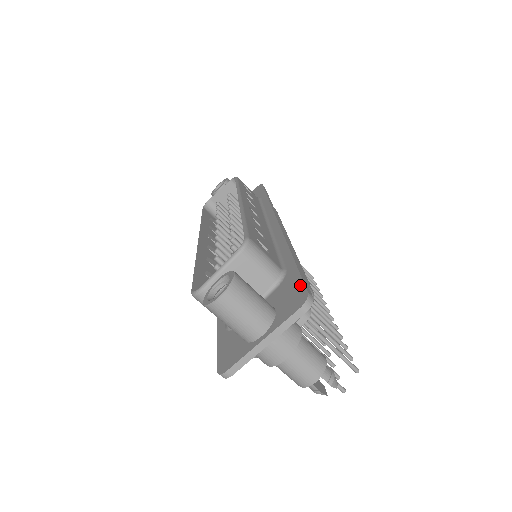
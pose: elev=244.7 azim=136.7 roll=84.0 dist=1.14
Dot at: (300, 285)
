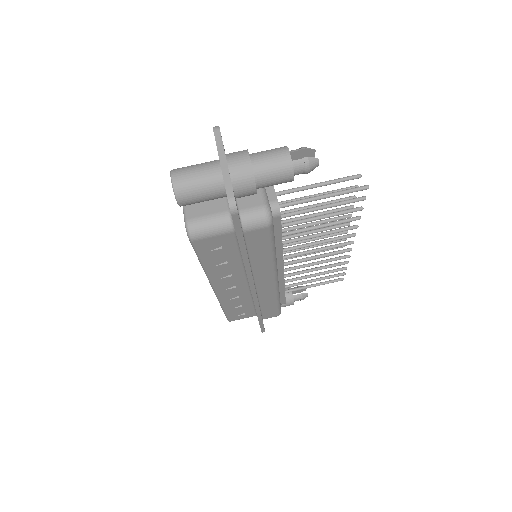
Dot at: occluded
